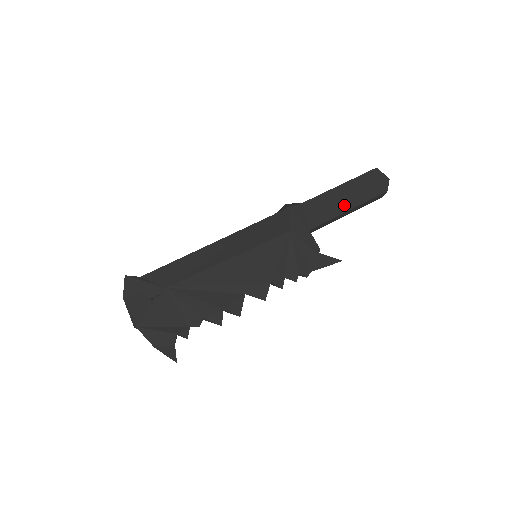
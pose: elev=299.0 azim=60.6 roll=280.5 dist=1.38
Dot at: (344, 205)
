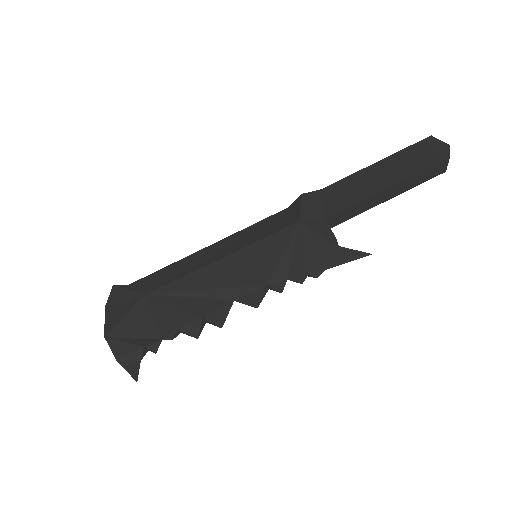
Dot at: (378, 185)
